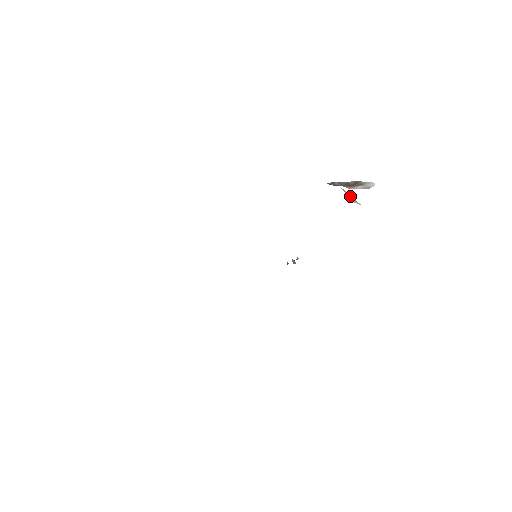
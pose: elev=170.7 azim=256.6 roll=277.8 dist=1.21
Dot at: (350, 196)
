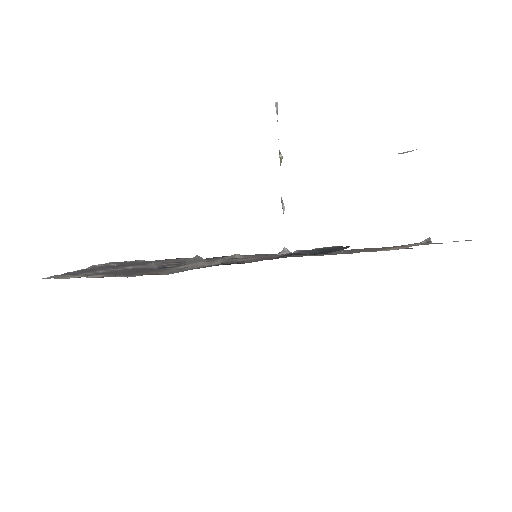
Dot at: occluded
